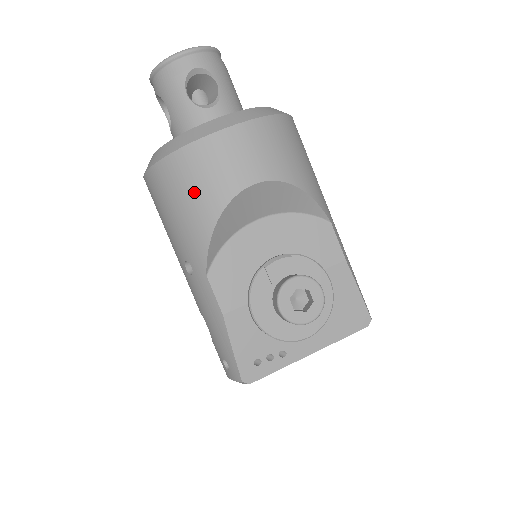
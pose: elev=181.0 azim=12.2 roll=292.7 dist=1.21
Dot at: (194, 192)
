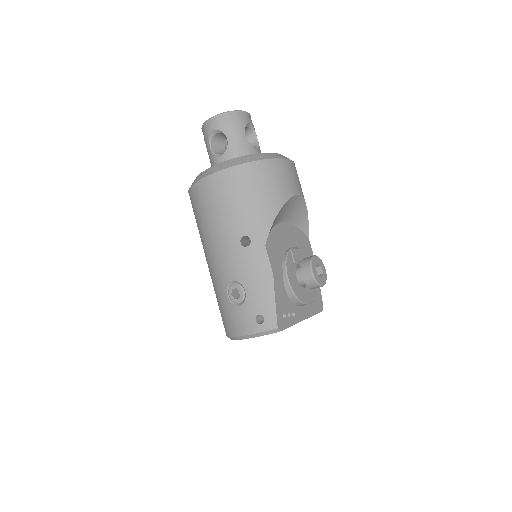
Dot at: (268, 188)
